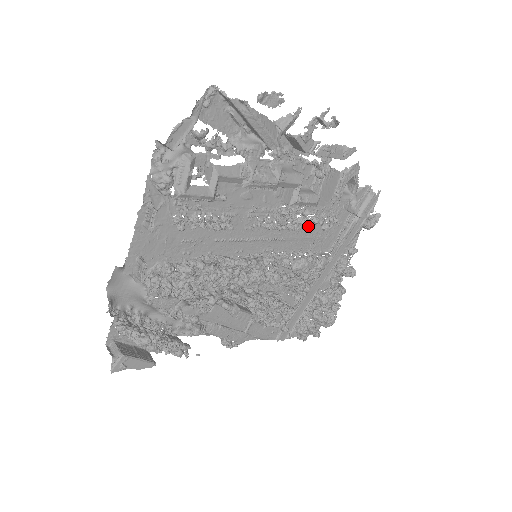
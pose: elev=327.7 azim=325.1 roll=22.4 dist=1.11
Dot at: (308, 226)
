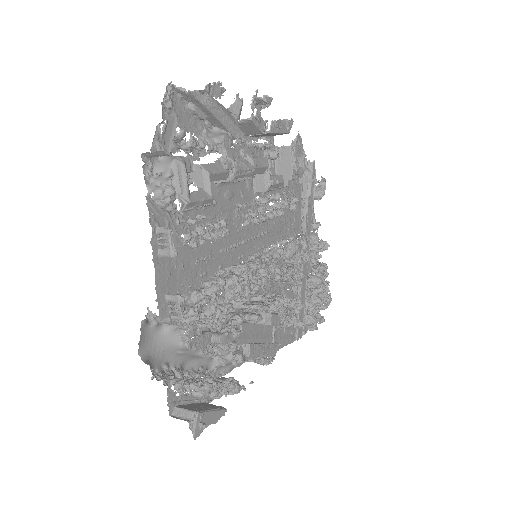
Dot at: (282, 210)
